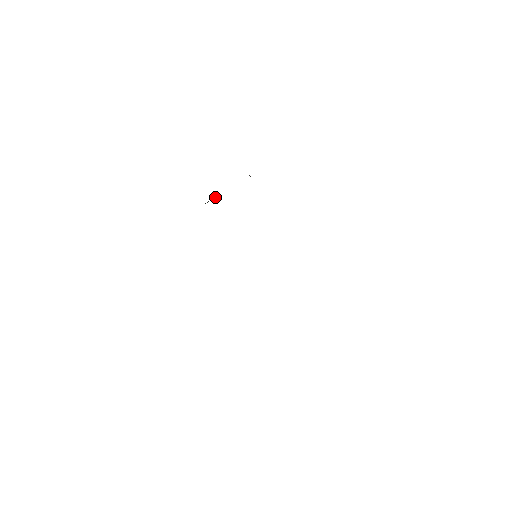
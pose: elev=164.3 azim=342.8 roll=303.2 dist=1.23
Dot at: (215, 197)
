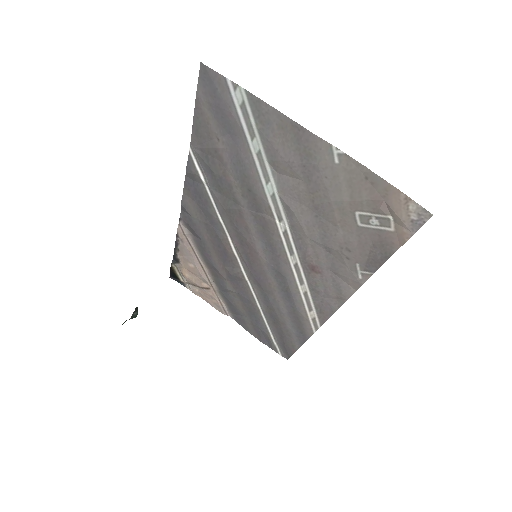
Dot at: (133, 313)
